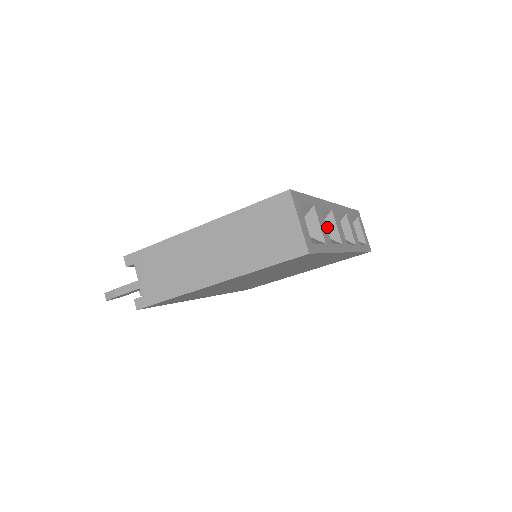
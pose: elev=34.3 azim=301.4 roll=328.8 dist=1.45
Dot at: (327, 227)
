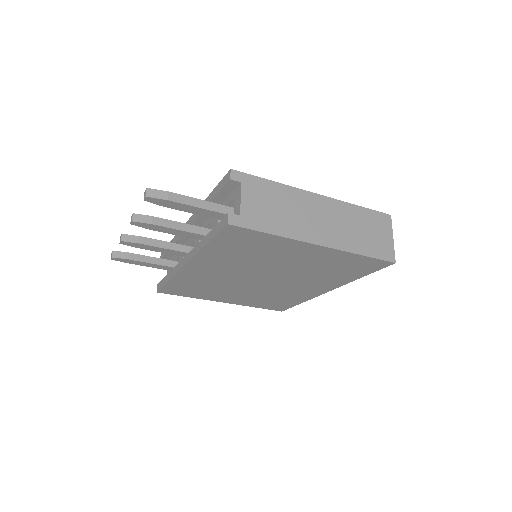
Dot at: occluded
